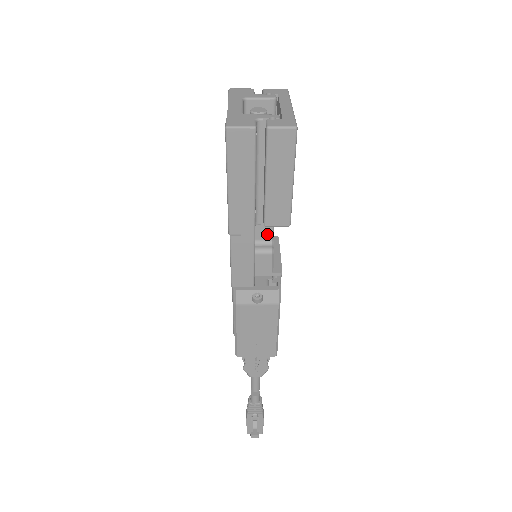
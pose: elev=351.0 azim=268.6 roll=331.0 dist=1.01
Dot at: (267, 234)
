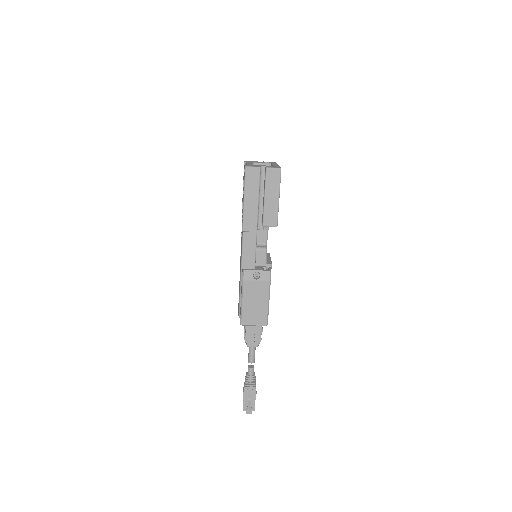
Dot at: (263, 239)
